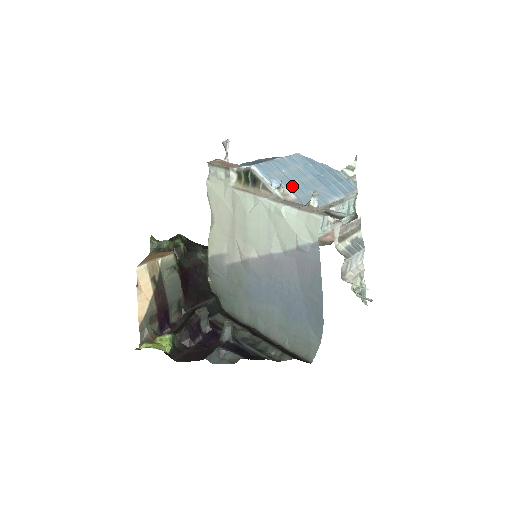
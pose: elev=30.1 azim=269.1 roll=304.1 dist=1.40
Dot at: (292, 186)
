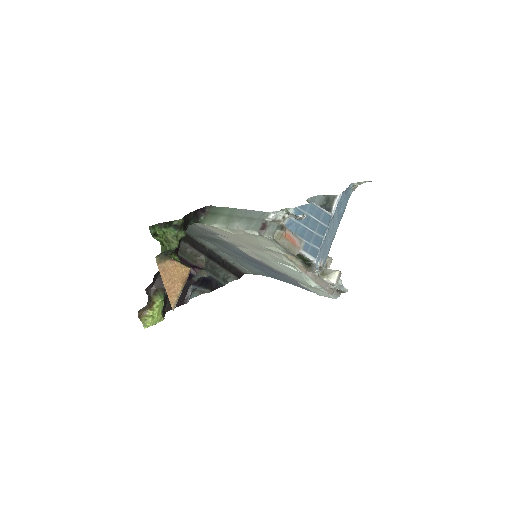
Dot at: (325, 252)
